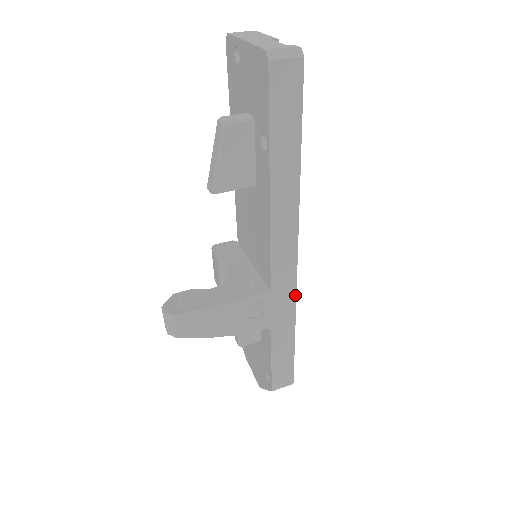
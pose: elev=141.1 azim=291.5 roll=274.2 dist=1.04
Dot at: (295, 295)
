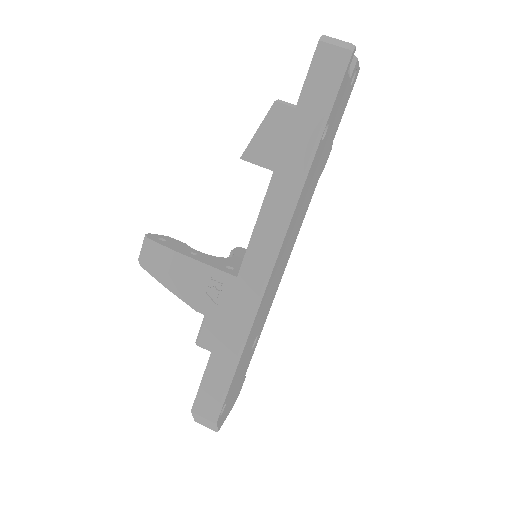
Dot at: (259, 302)
